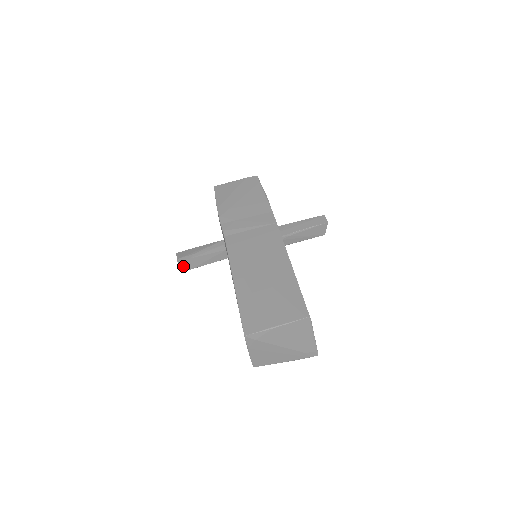
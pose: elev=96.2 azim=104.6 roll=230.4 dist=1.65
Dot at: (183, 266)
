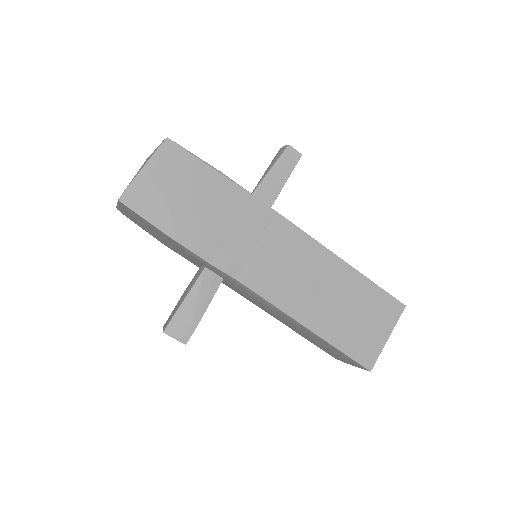
Dot at: occluded
